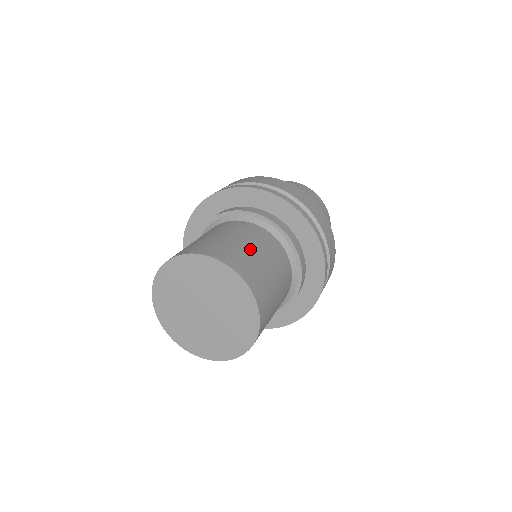
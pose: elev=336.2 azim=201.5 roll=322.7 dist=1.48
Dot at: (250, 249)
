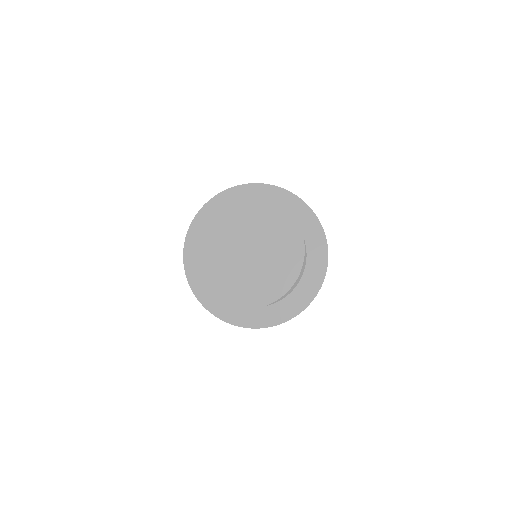
Dot at: occluded
